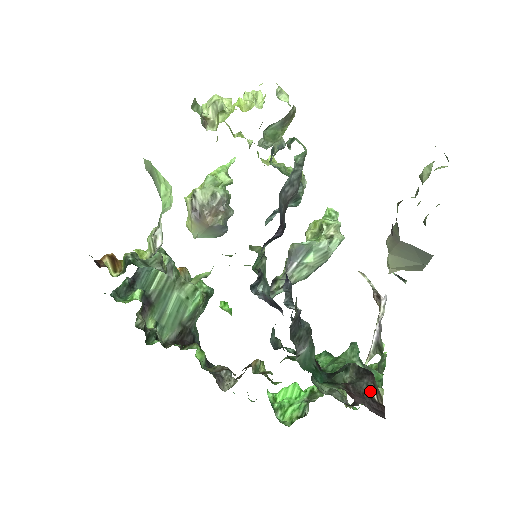
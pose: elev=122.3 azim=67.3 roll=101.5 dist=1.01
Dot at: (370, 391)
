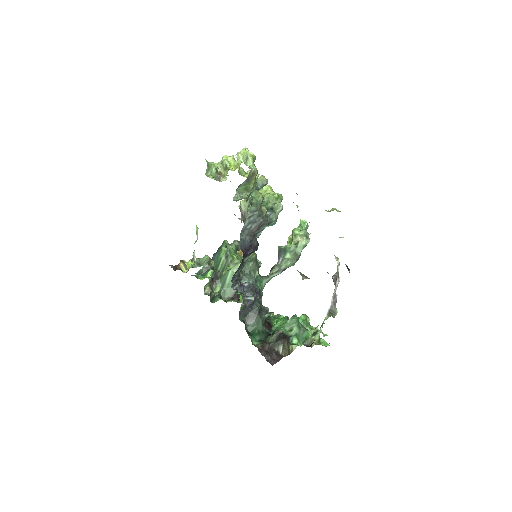
Dot at: (279, 348)
